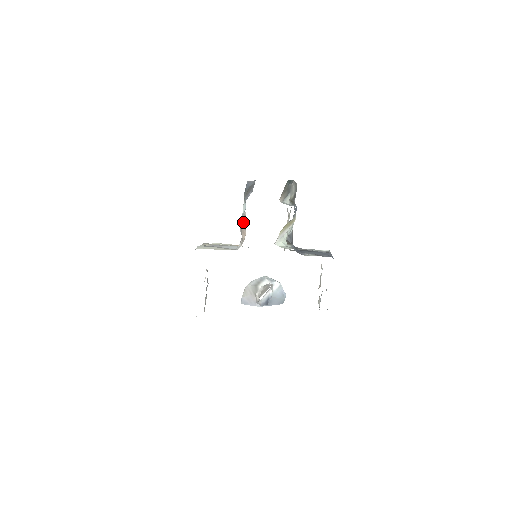
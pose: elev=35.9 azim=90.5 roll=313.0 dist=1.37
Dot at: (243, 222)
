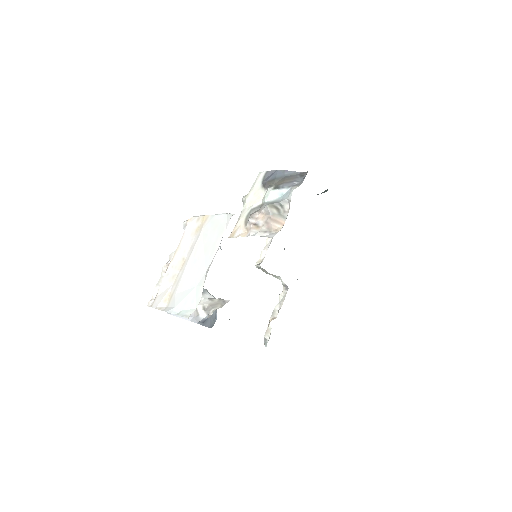
Dot at: (279, 209)
